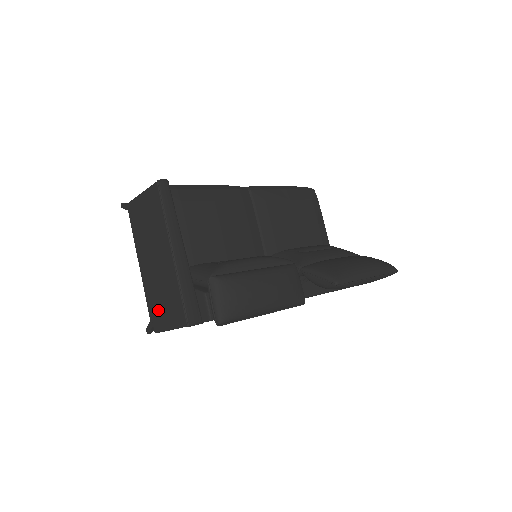
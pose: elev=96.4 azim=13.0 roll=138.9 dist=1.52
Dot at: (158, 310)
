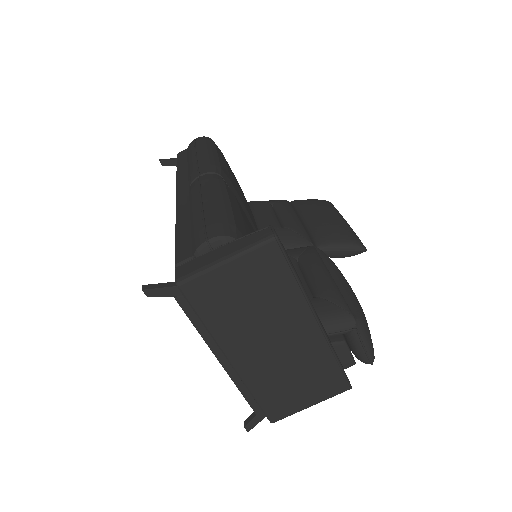
Dot at: (282, 397)
